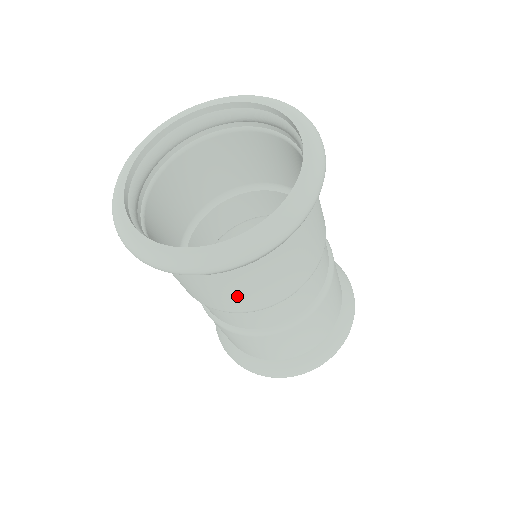
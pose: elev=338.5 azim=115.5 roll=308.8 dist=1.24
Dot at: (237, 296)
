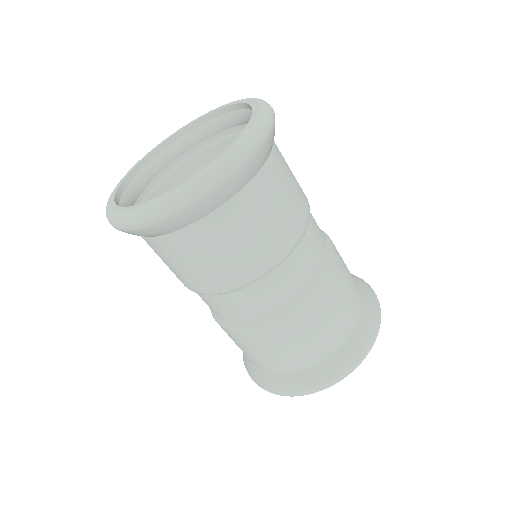
Dot at: (188, 270)
